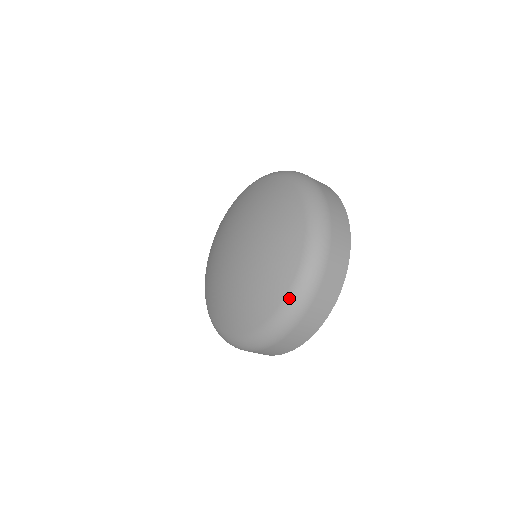
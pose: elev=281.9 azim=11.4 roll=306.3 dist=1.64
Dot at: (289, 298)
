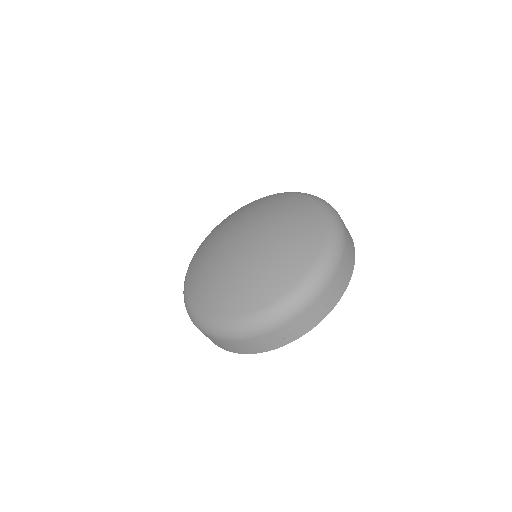
Dot at: (328, 238)
